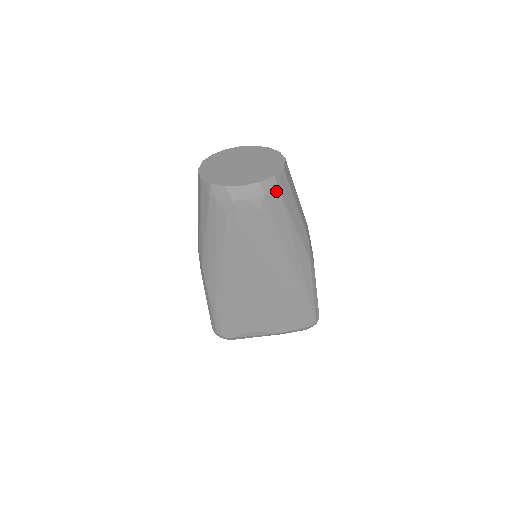
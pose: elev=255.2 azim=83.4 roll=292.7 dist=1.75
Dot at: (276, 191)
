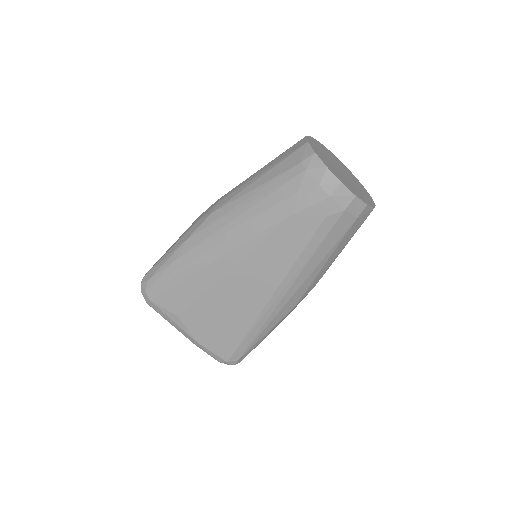
Dot at: (353, 218)
